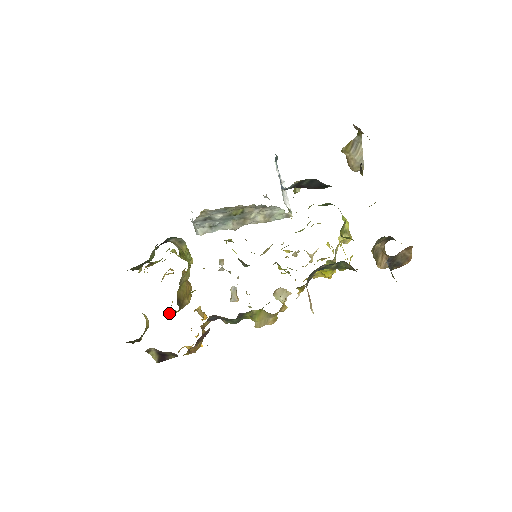
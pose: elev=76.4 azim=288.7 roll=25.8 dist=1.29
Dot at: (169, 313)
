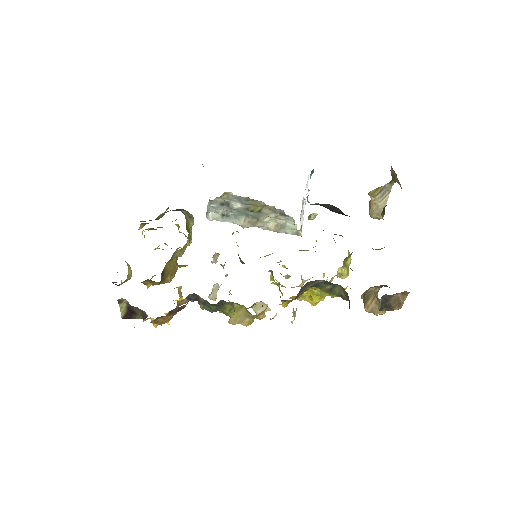
Dot at: (147, 283)
